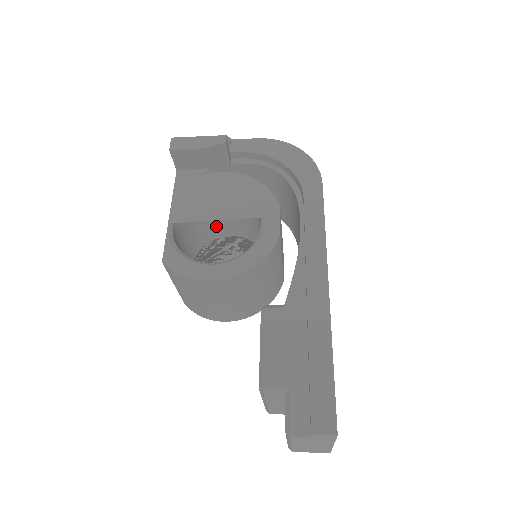
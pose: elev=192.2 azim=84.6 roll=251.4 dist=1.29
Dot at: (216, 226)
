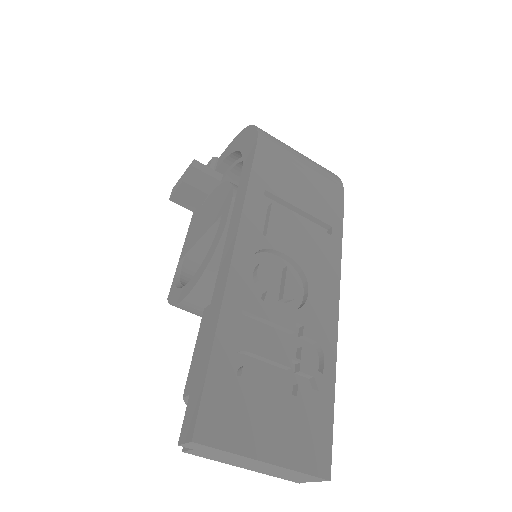
Dot at: occluded
